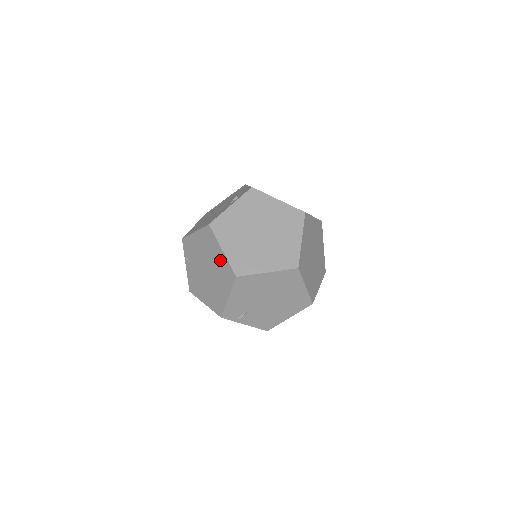
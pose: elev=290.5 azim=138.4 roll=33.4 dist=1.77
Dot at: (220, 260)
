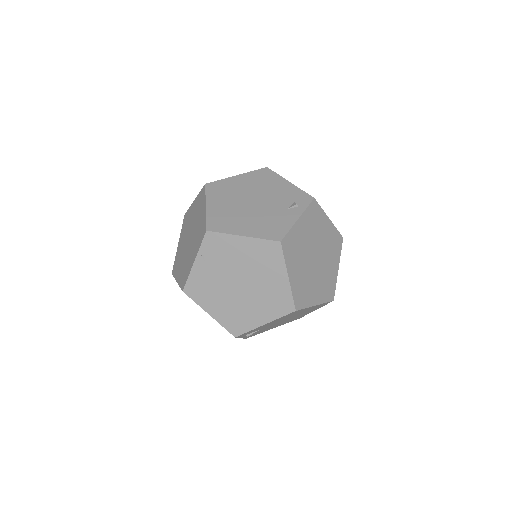
Dot at: (277, 285)
